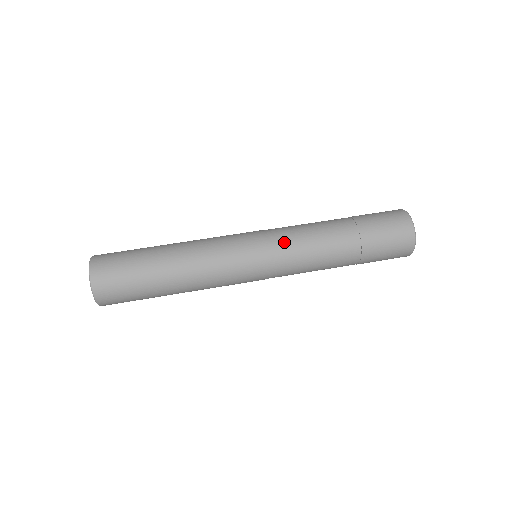
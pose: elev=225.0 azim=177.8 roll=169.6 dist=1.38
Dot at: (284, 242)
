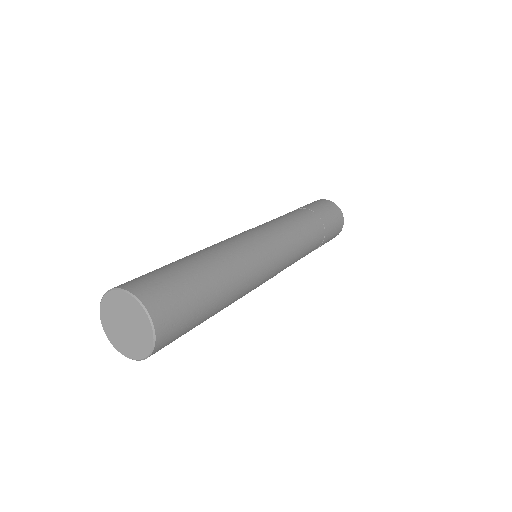
Dot at: (292, 244)
